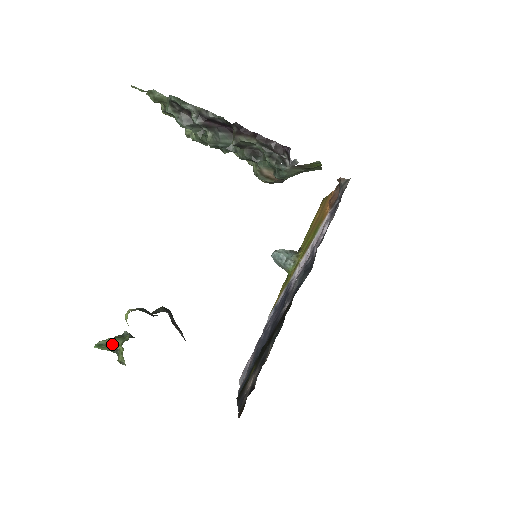
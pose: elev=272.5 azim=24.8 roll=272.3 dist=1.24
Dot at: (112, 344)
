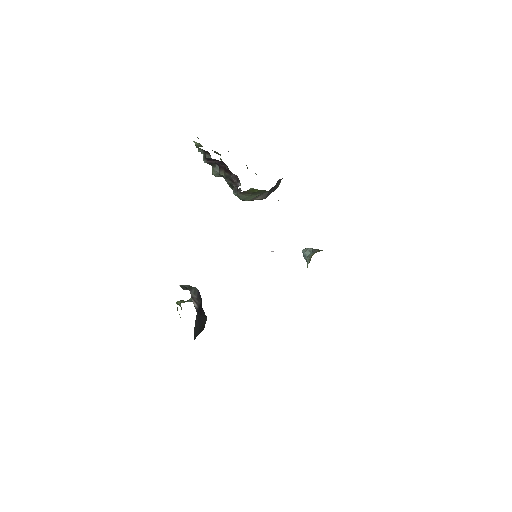
Dot at: (180, 304)
